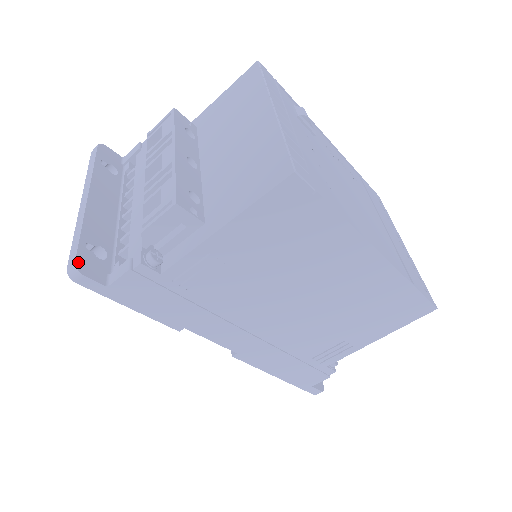
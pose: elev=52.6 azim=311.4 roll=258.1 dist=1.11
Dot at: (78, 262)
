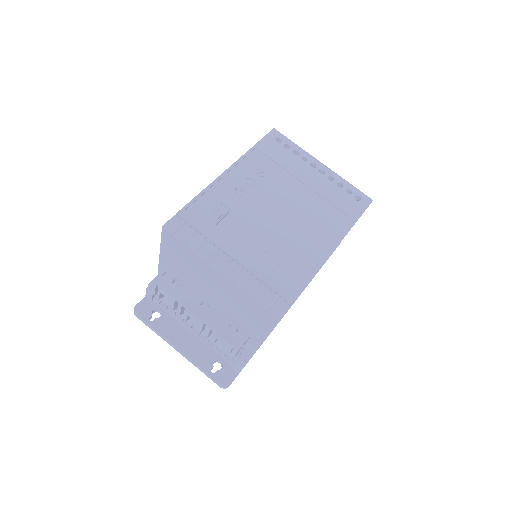
Dot at: (222, 384)
